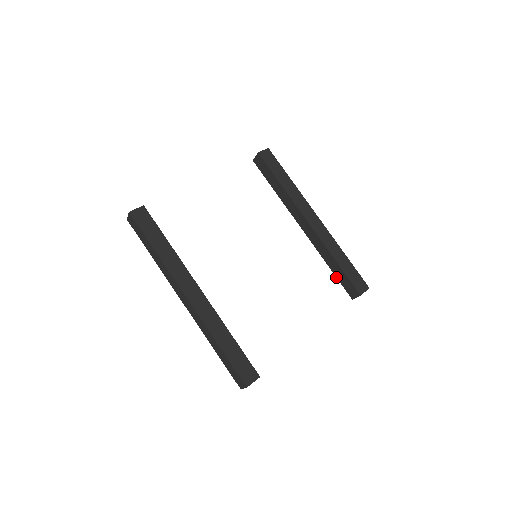
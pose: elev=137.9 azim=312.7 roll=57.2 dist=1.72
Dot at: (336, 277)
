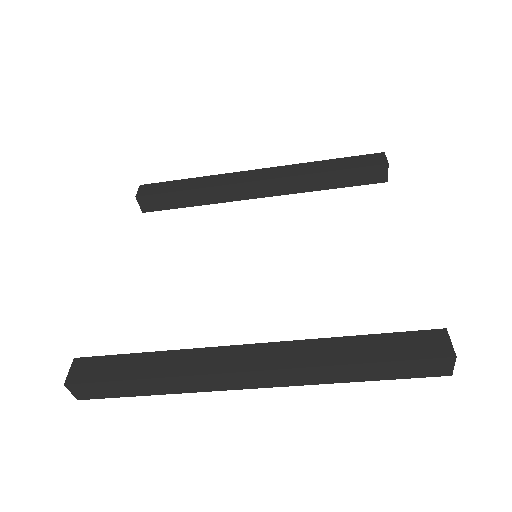
Dot at: occluded
